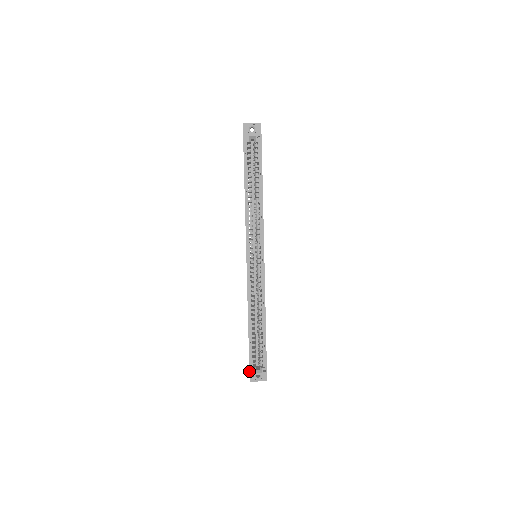
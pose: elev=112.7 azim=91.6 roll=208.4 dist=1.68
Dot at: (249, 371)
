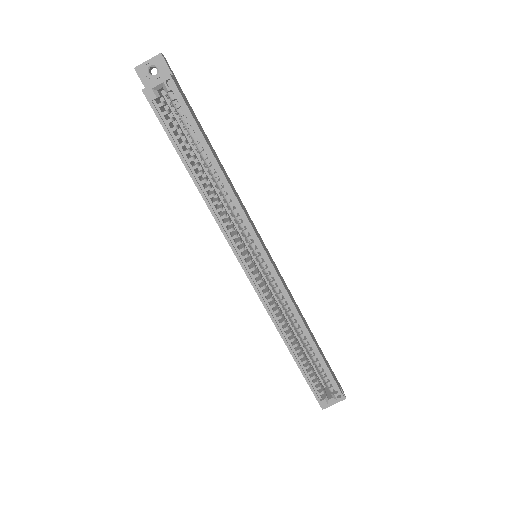
Dot at: occluded
